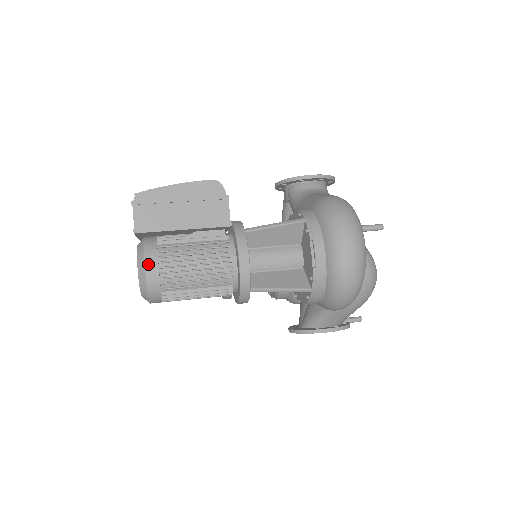
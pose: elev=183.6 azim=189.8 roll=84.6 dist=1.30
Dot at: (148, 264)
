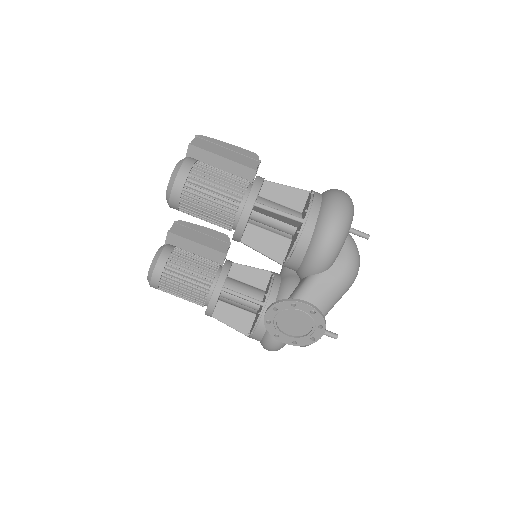
Dot at: (189, 159)
